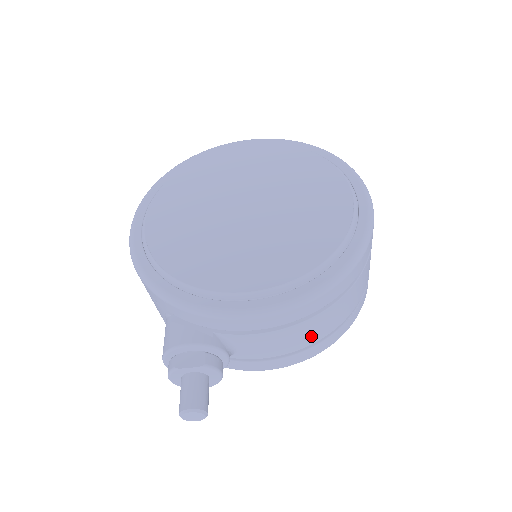
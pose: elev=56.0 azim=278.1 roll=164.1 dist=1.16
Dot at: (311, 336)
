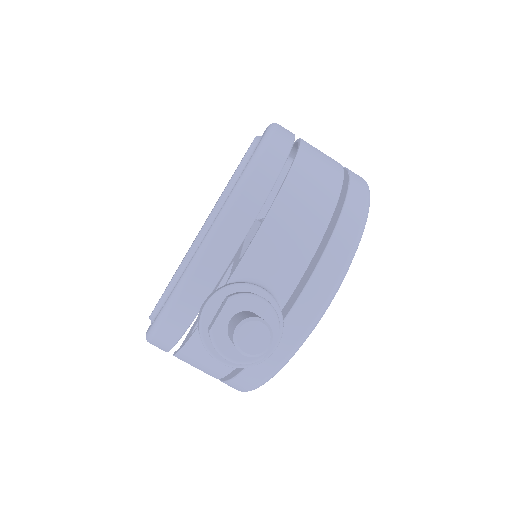
Dot at: (315, 207)
